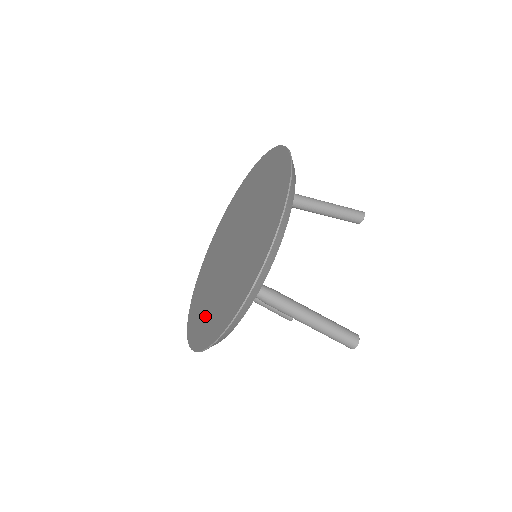
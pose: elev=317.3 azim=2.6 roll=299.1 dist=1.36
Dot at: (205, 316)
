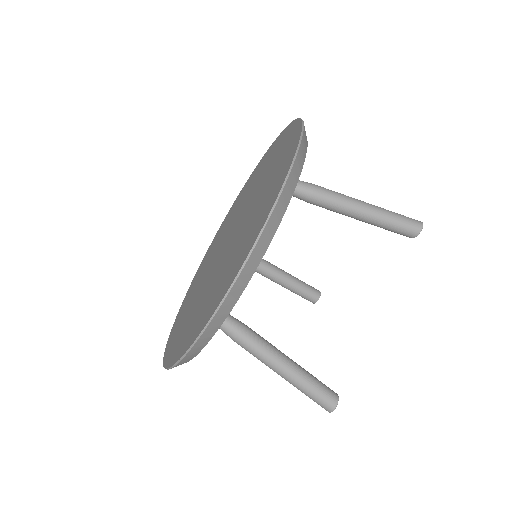
Dot at: (185, 310)
